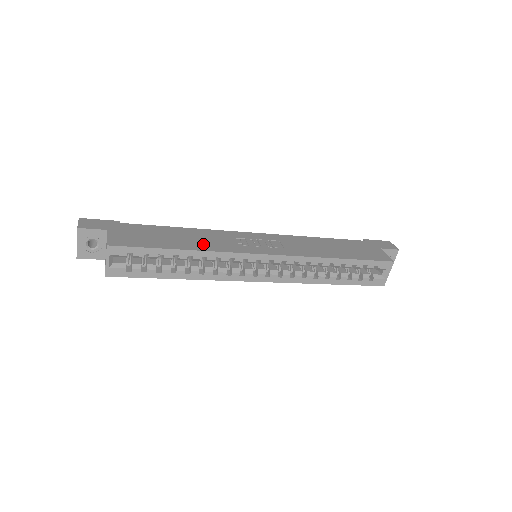
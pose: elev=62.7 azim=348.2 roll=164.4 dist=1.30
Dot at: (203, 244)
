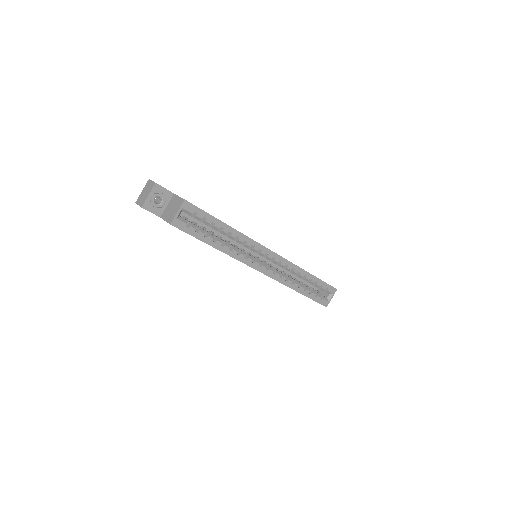
Dot at: occluded
